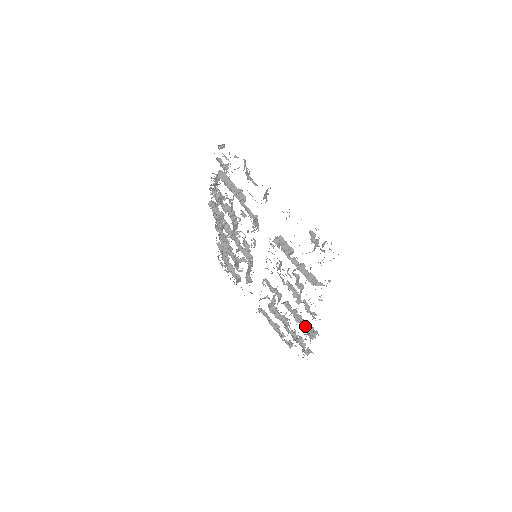
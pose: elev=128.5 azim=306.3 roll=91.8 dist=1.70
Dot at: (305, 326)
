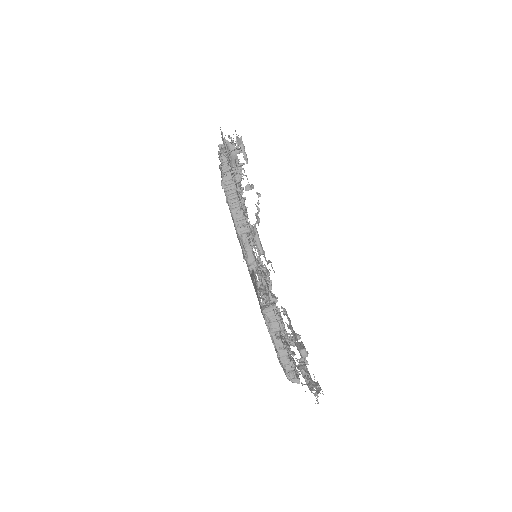
Dot at: occluded
